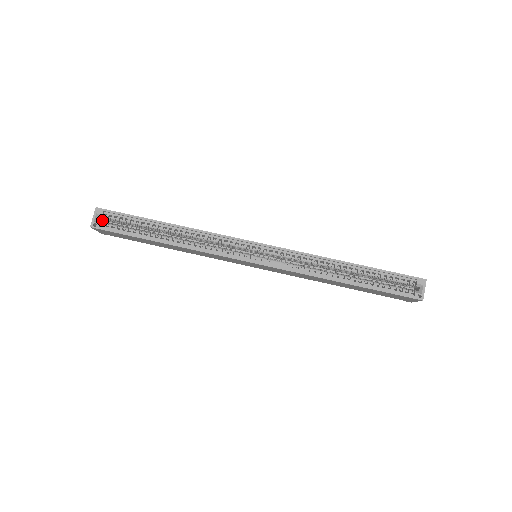
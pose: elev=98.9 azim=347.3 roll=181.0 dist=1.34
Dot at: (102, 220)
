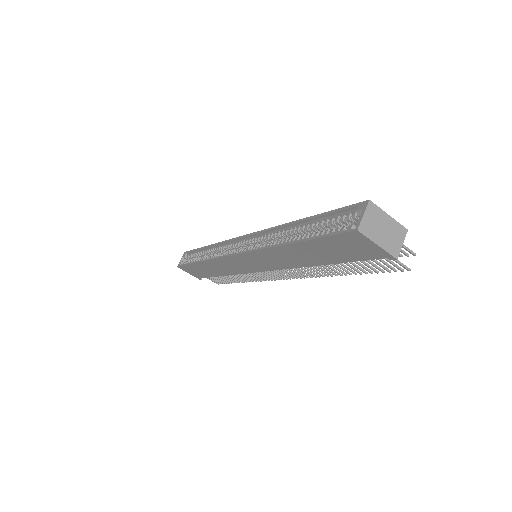
Dot at: occluded
